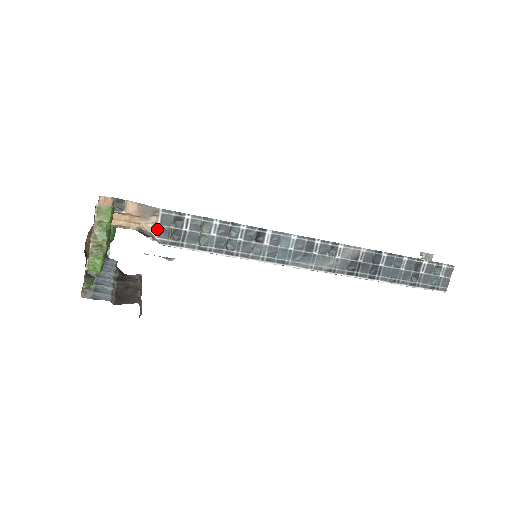
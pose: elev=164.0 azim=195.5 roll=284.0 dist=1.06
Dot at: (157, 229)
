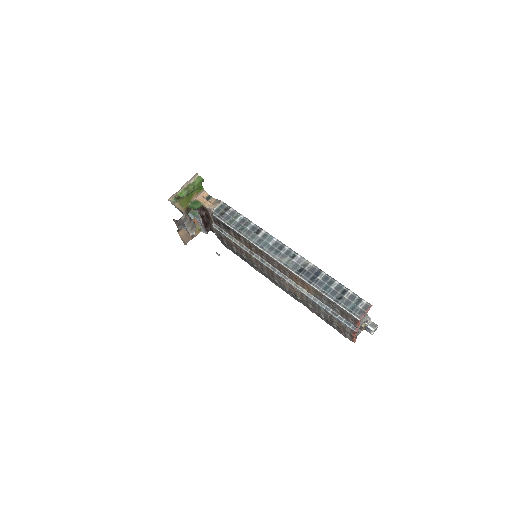
Dot at: (216, 208)
